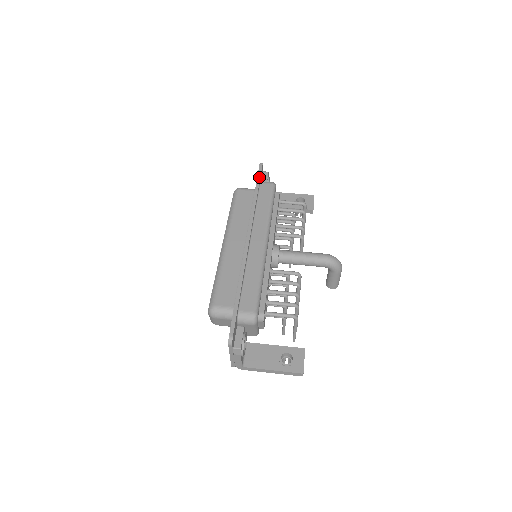
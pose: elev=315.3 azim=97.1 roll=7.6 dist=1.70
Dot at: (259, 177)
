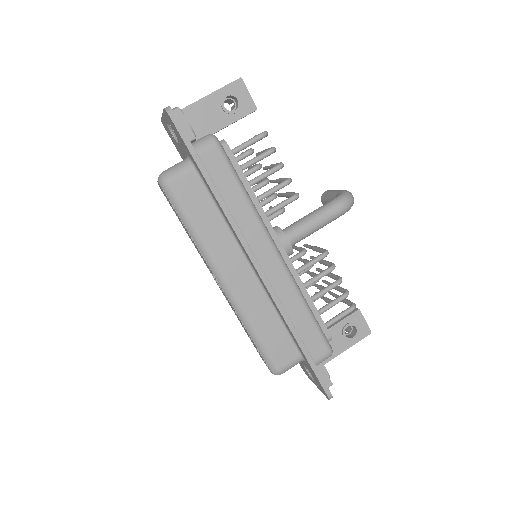
Dot at: (191, 149)
